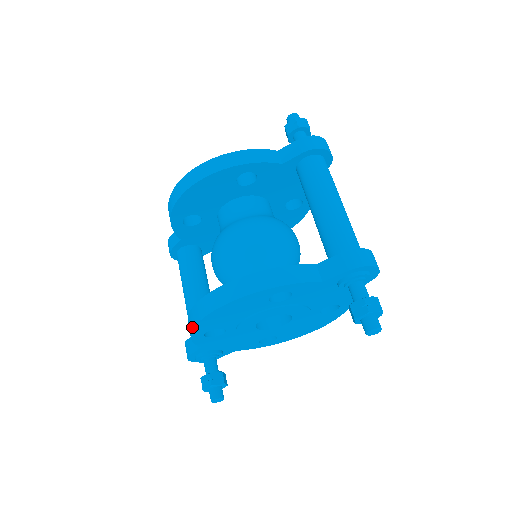
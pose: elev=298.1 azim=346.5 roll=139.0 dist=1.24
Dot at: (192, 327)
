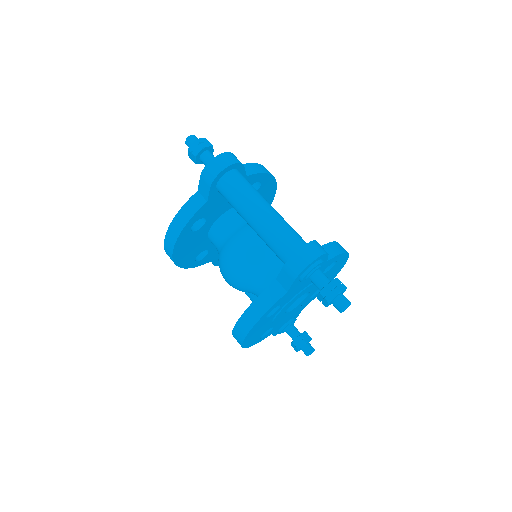
Dot at: (246, 347)
